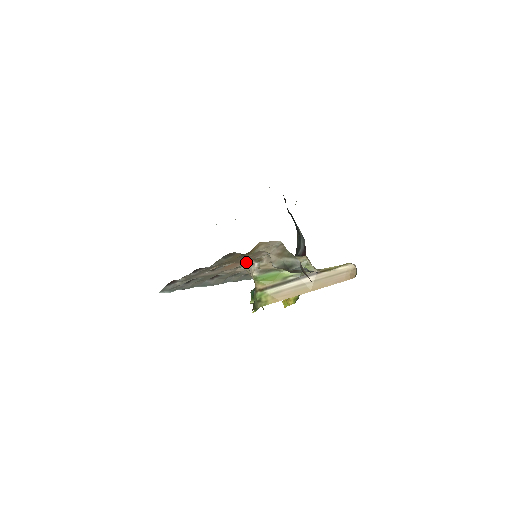
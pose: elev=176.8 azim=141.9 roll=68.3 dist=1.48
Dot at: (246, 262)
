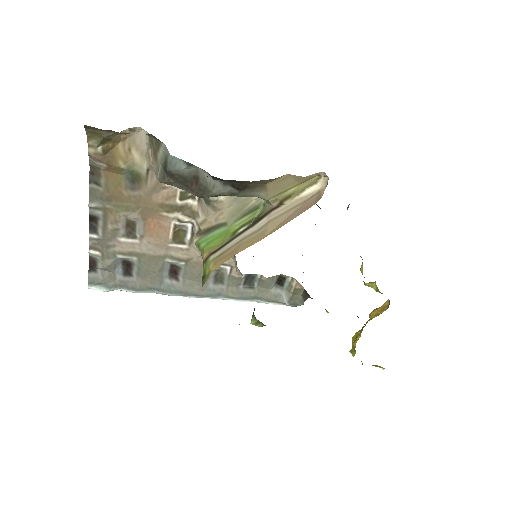
Dot at: (169, 215)
